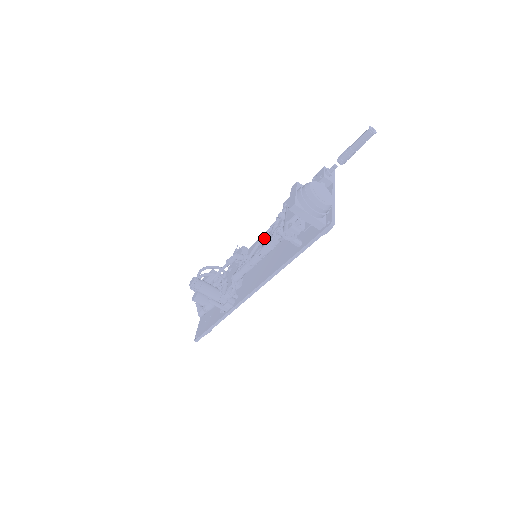
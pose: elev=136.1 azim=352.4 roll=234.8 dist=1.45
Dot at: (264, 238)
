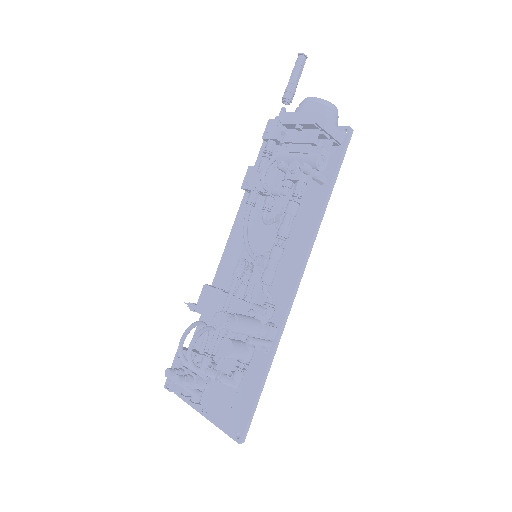
Dot at: (247, 235)
